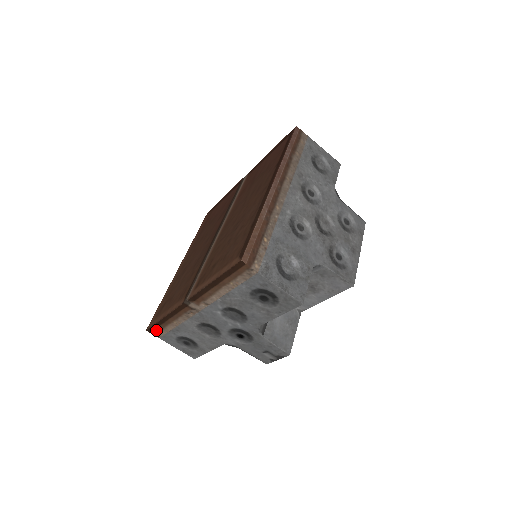
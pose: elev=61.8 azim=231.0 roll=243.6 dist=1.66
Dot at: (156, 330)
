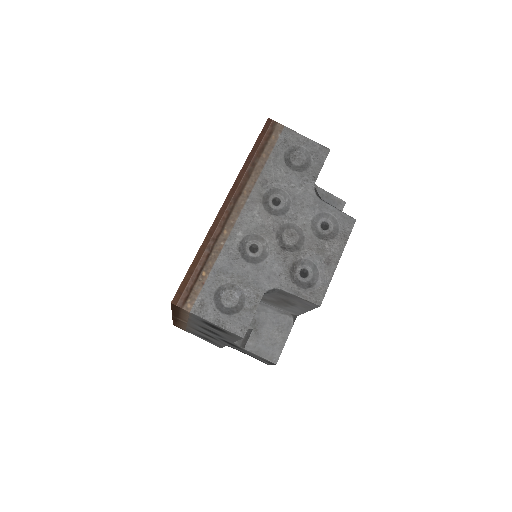
Dot at: (178, 326)
